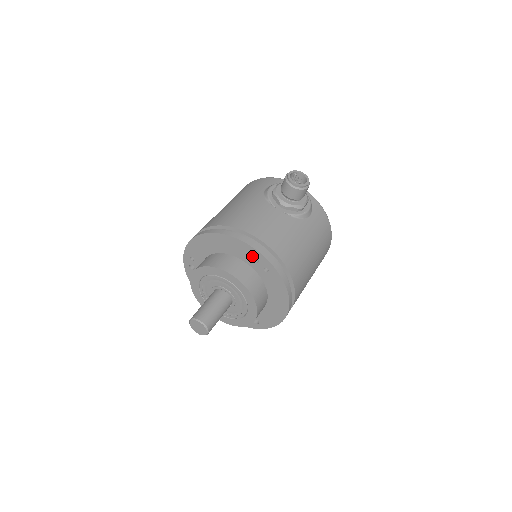
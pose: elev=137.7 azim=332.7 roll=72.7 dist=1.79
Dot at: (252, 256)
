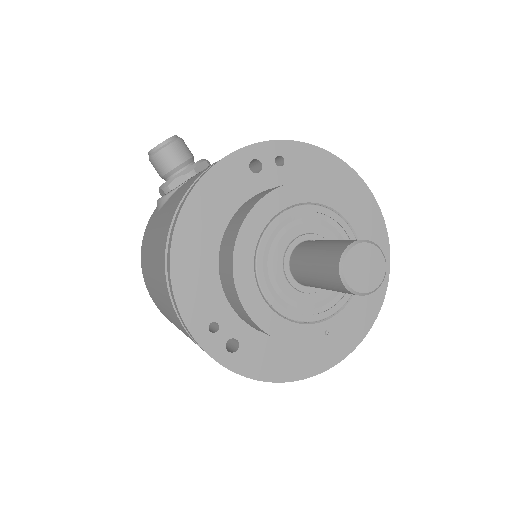
Dot at: (247, 169)
